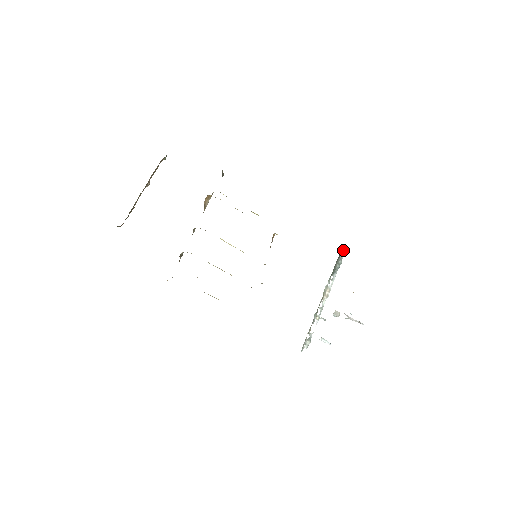
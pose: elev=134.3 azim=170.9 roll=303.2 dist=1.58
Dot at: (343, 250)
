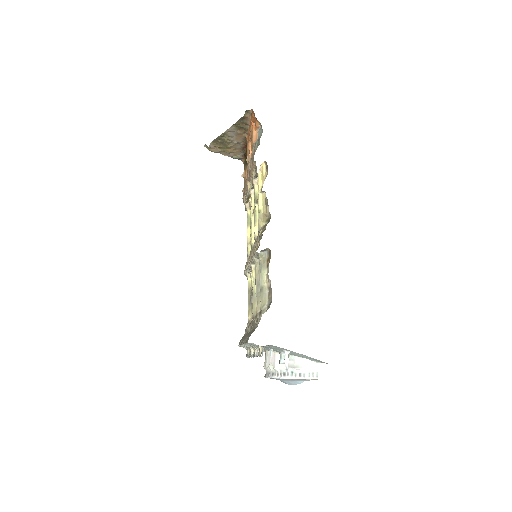
Dot at: occluded
